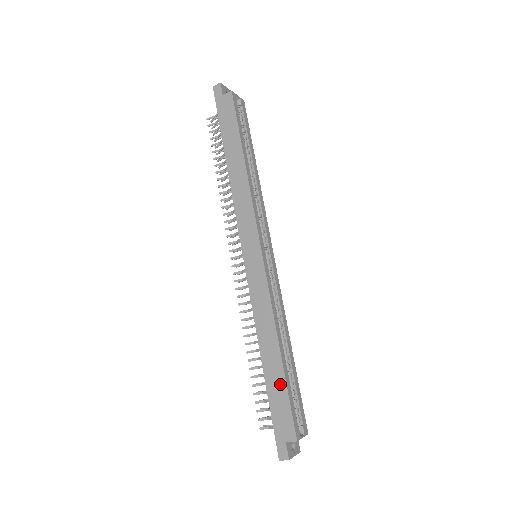
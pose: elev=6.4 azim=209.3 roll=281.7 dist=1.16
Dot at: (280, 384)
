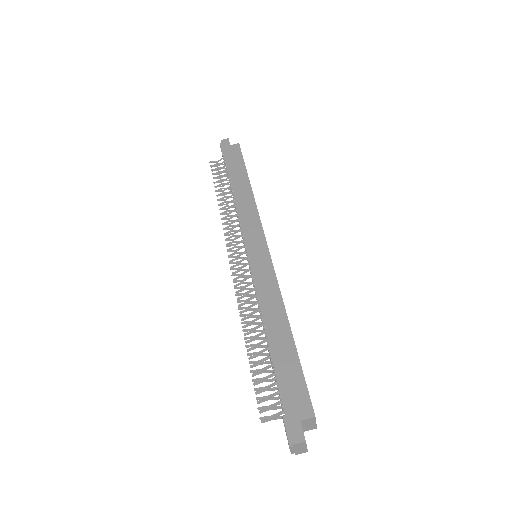
Dot at: (291, 358)
